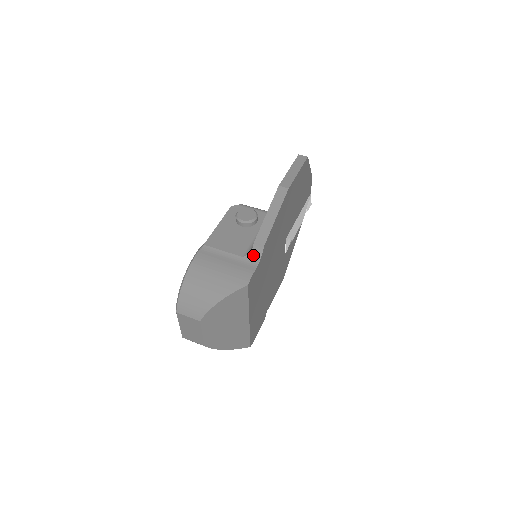
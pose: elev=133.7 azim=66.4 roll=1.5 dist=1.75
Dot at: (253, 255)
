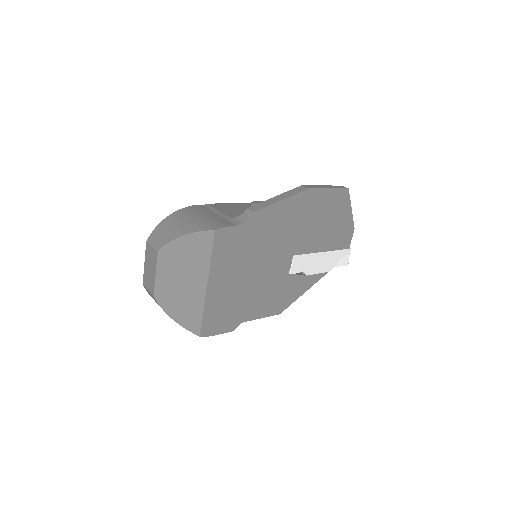
Dot at: (240, 218)
